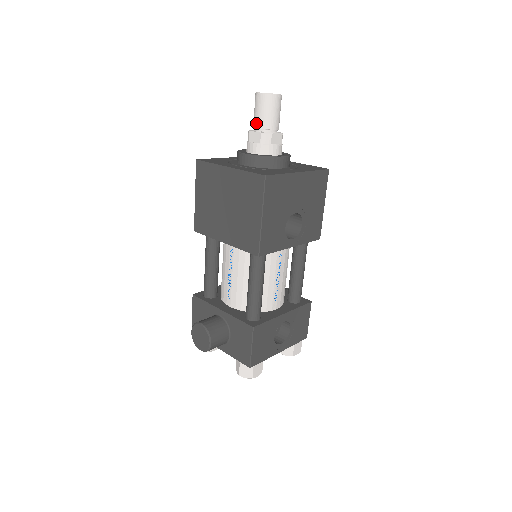
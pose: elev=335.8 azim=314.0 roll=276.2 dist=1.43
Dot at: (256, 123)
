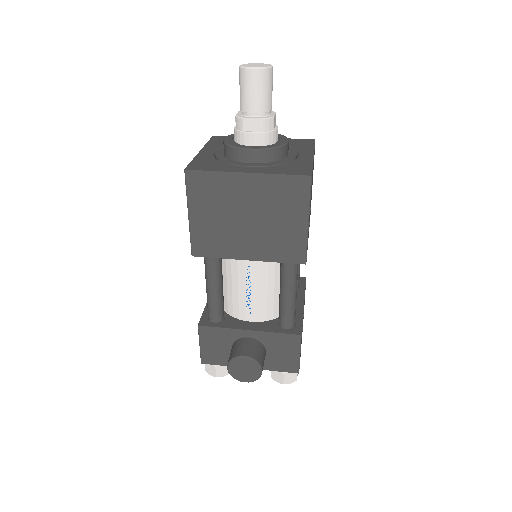
Dot at: (251, 107)
